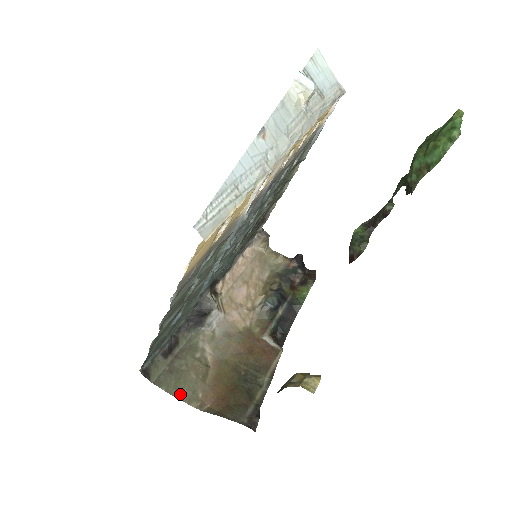
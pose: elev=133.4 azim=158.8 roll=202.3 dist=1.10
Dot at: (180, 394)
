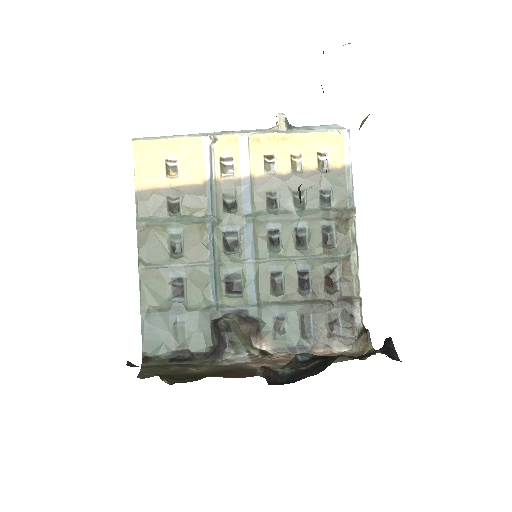
Dot at: (144, 374)
